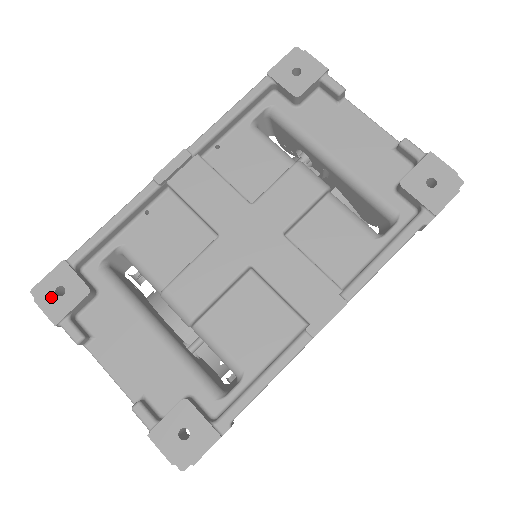
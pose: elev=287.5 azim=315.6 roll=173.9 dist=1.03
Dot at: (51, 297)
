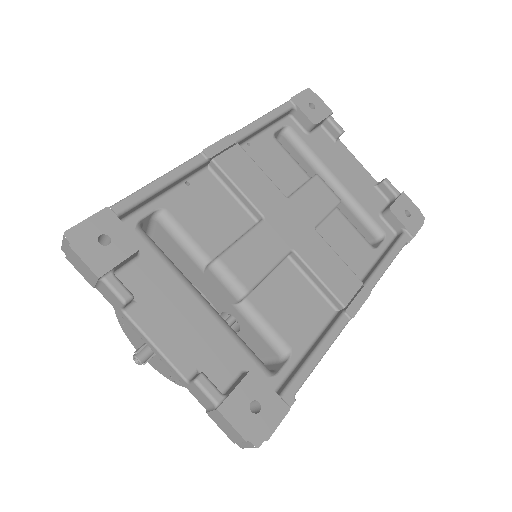
Dot at: (93, 245)
